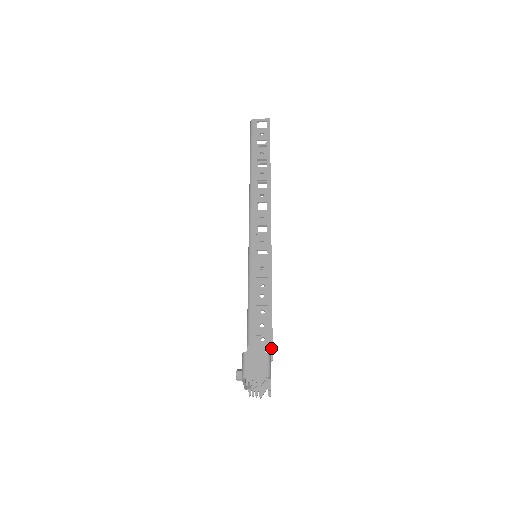
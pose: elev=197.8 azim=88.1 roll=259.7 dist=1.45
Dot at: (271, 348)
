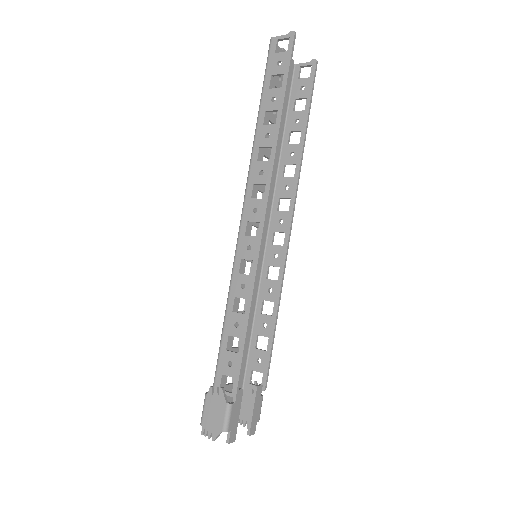
Dot at: (234, 396)
